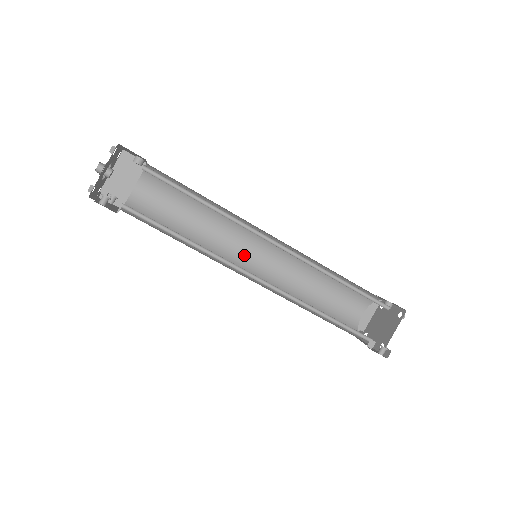
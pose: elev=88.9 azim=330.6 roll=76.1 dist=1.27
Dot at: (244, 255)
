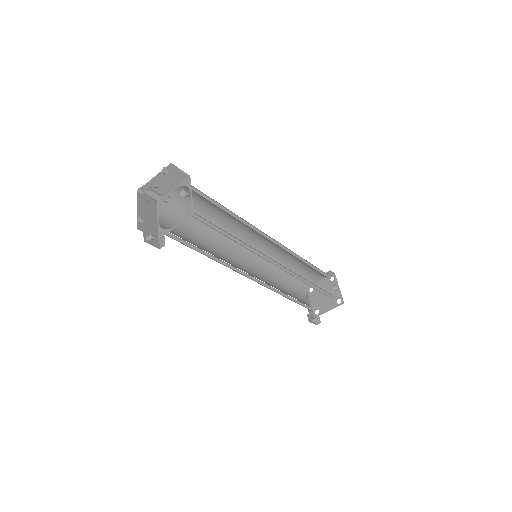
Dot at: (247, 241)
